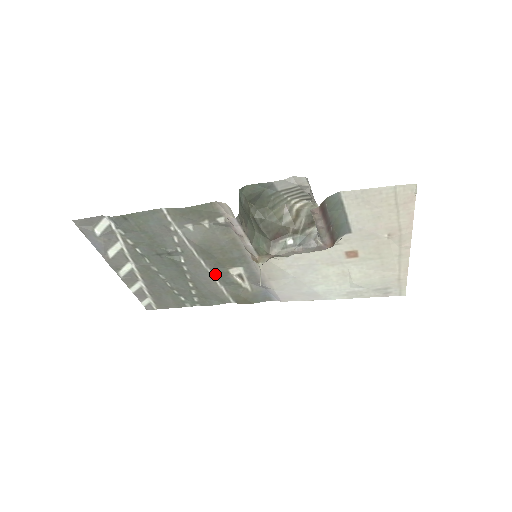
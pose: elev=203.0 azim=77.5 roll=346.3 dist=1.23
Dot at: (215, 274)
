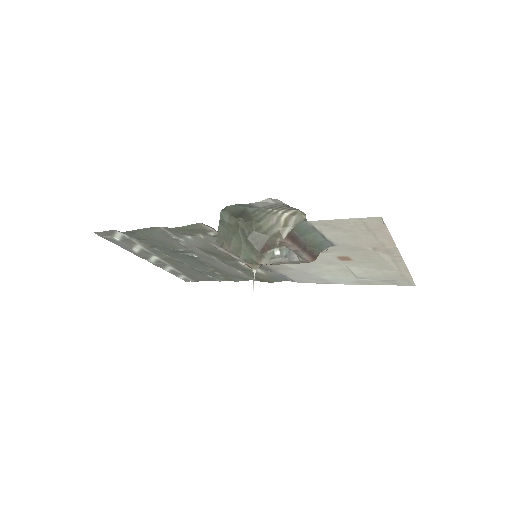
Dot at: (228, 264)
